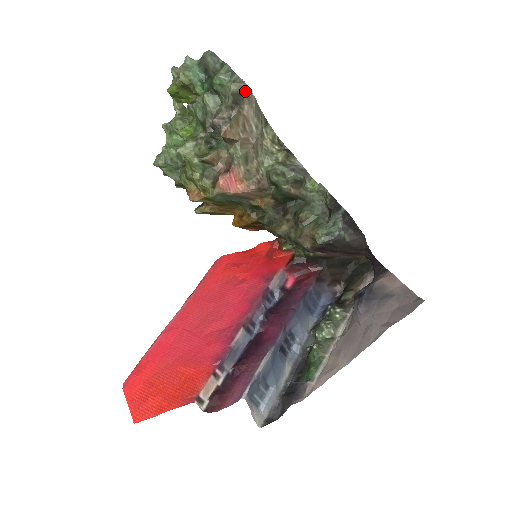
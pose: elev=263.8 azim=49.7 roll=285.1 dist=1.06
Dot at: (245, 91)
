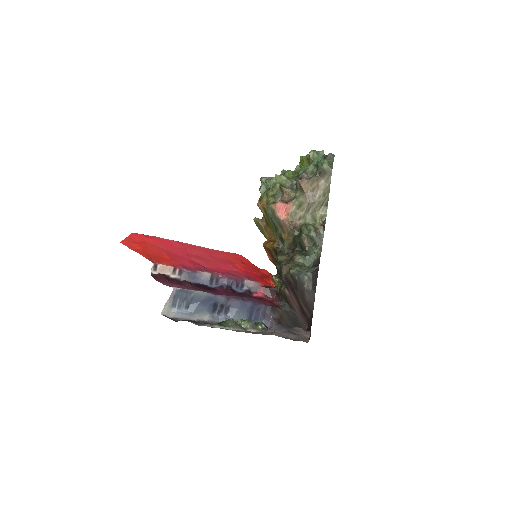
Dot at: (329, 173)
